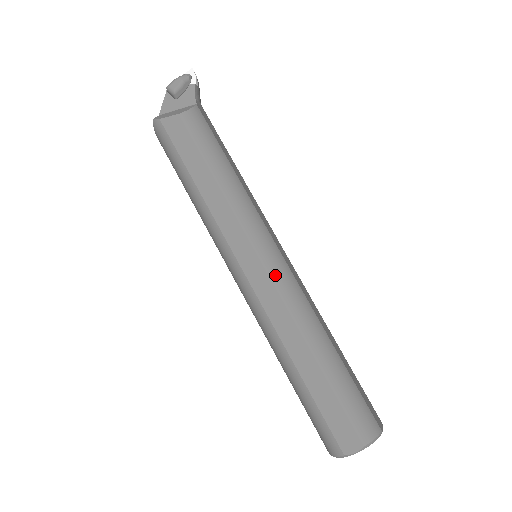
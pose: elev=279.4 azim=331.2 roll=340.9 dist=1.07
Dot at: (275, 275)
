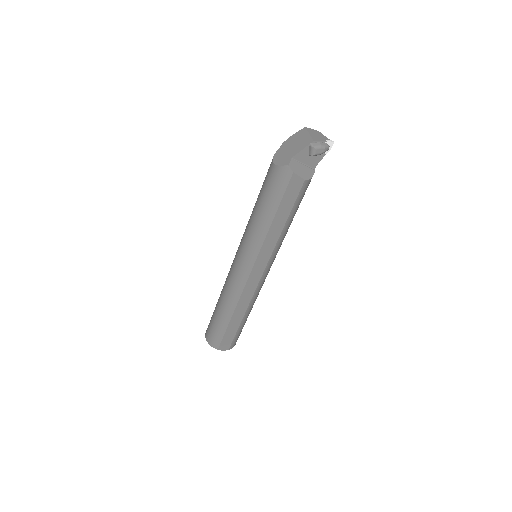
Dot at: (262, 282)
